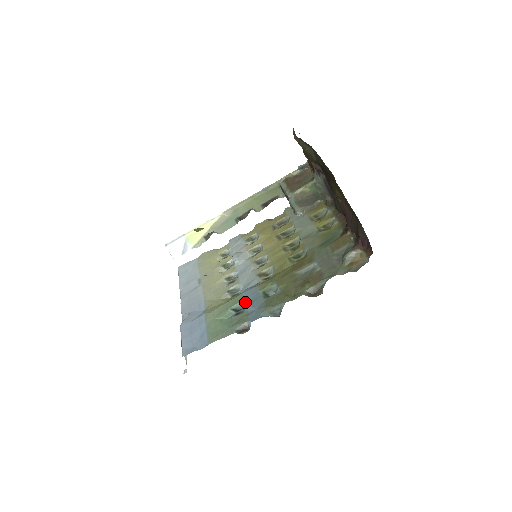
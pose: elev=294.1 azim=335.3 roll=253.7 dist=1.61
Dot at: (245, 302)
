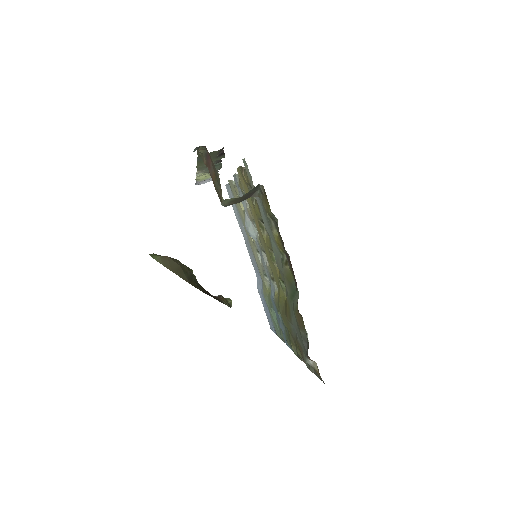
Dot at: occluded
